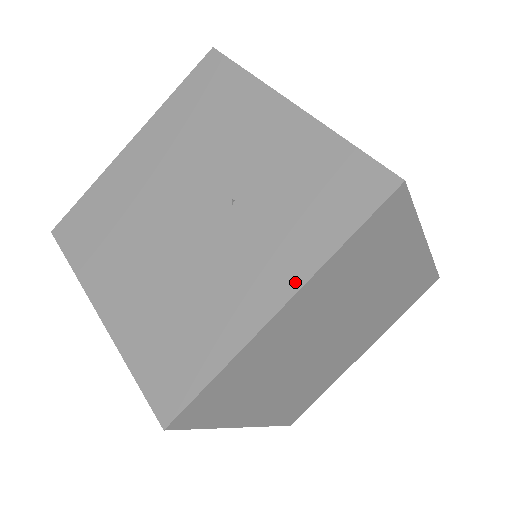
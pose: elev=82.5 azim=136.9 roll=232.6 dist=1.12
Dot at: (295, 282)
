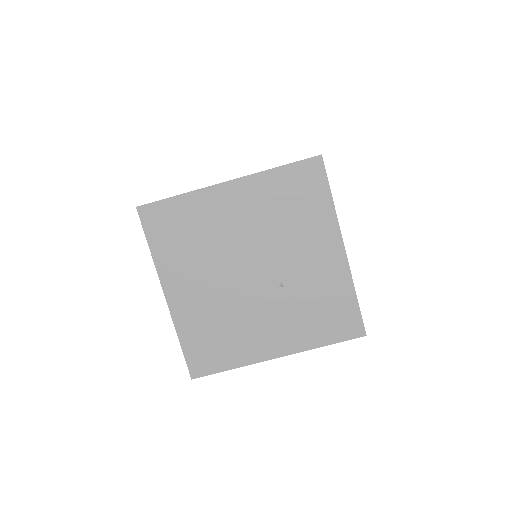
Dot at: (292, 350)
